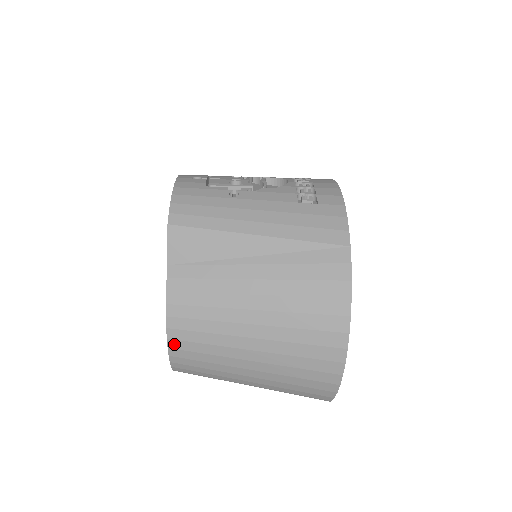
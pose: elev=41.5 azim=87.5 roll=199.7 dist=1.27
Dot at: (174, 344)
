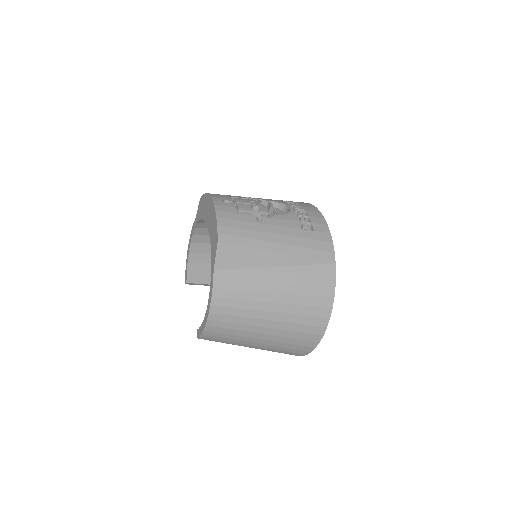
Dot at: (211, 323)
